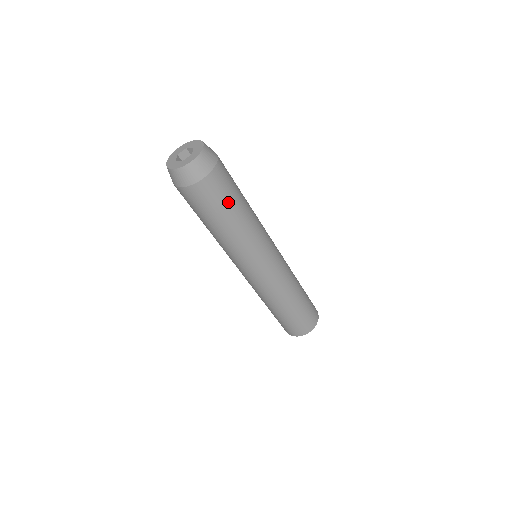
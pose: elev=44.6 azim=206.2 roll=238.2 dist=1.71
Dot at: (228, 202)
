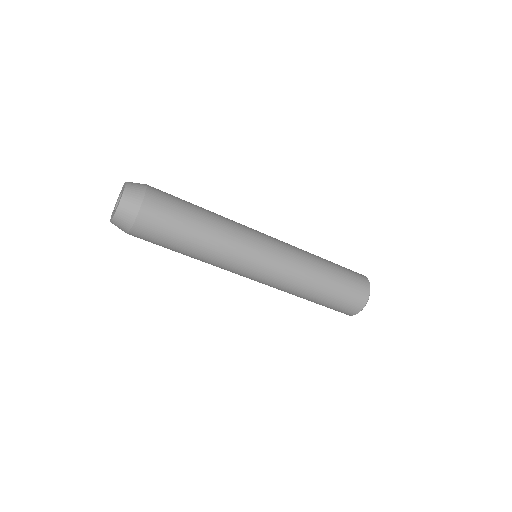
Dot at: (174, 233)
